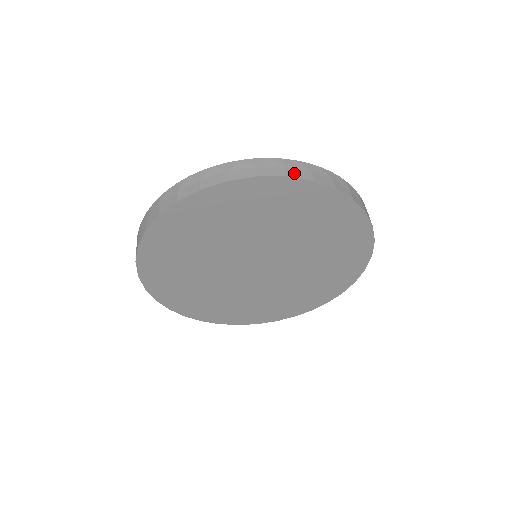
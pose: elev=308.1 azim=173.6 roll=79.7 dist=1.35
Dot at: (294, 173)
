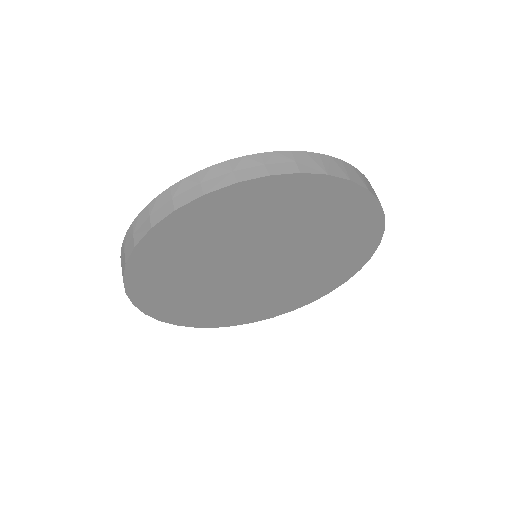
Dot at: (212, 185)
